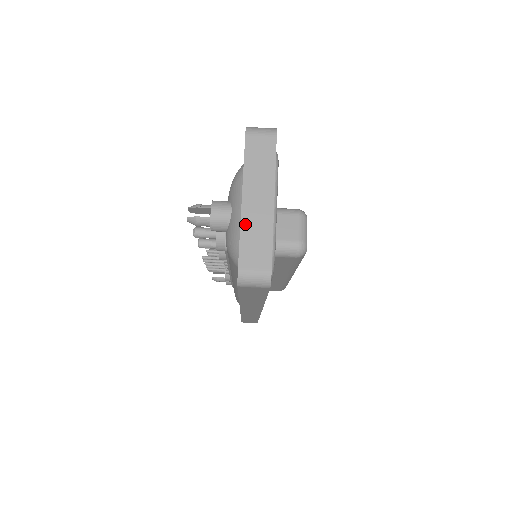
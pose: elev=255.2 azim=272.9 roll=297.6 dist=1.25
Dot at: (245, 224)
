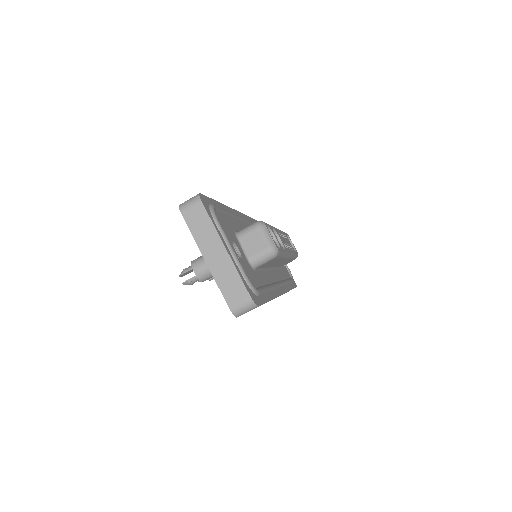
Dot at: (216, 276)
